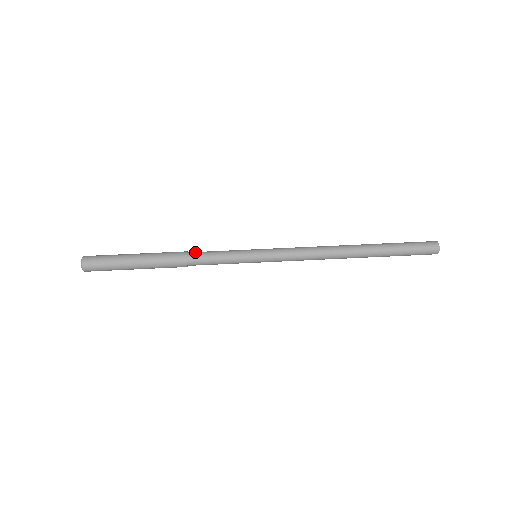
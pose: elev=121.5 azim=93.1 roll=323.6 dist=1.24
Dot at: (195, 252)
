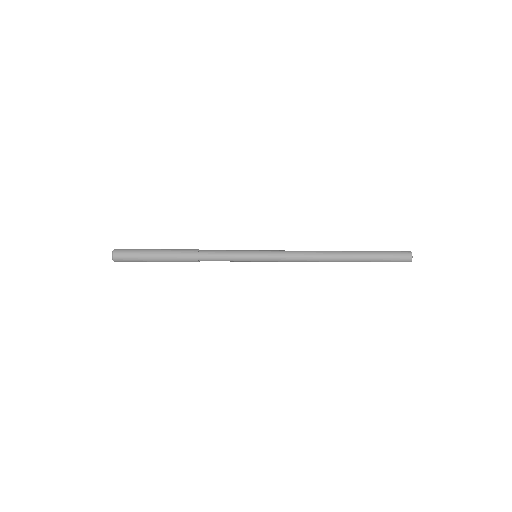
Dot at: (206, 250)
